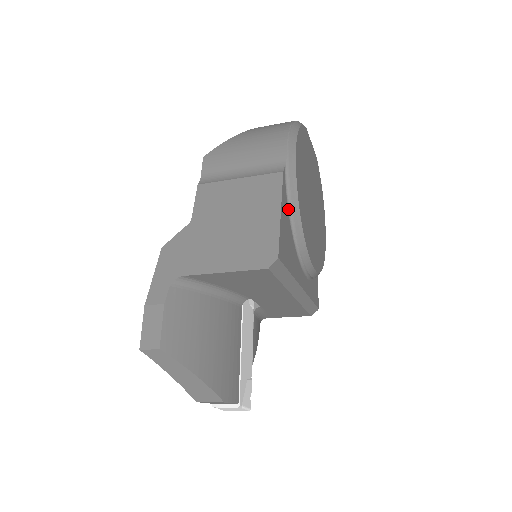
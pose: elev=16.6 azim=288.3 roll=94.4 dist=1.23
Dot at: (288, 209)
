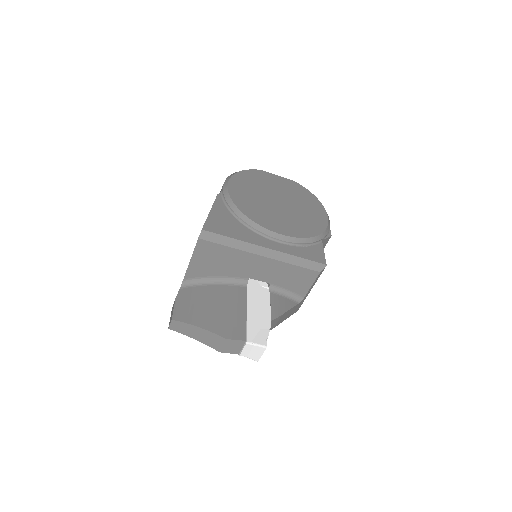
Dot at: (228, 210)
